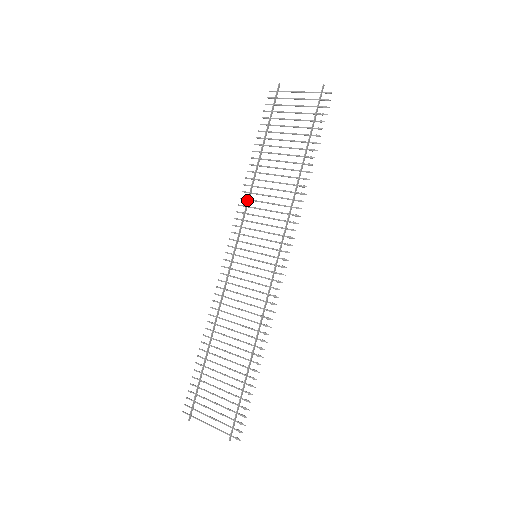
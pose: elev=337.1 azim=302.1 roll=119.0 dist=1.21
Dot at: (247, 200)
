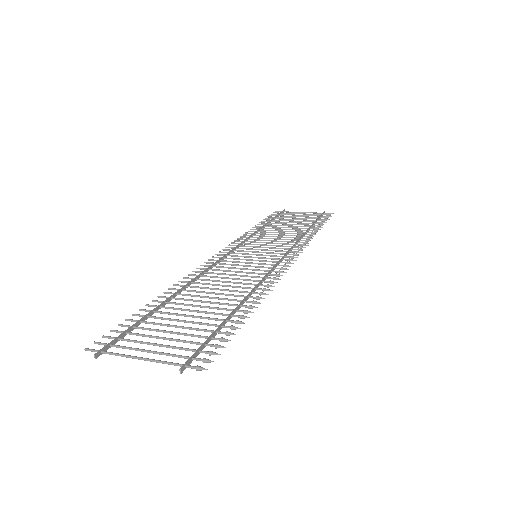
Dot at: (249, 236)
